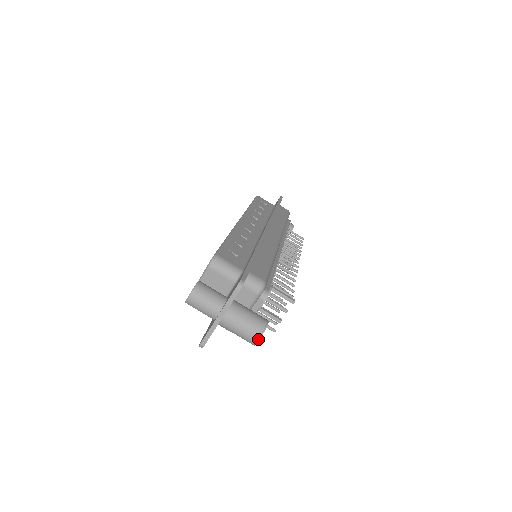
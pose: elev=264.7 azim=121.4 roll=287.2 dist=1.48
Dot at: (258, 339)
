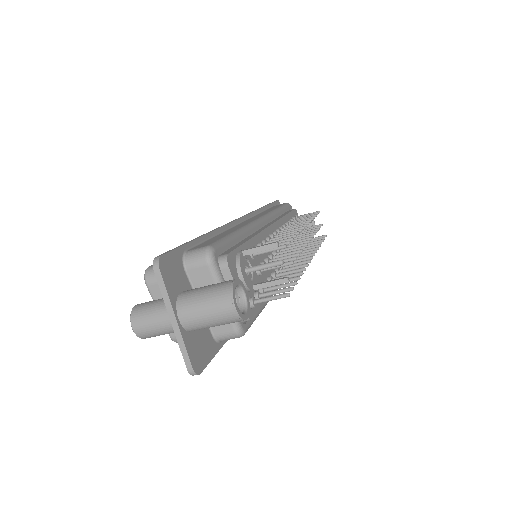
Dot at: (233, 306)
